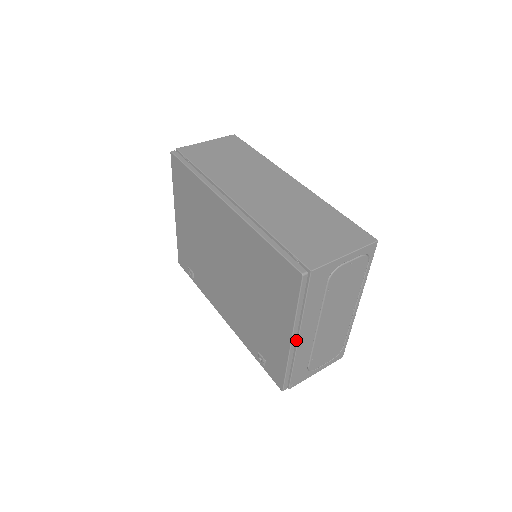
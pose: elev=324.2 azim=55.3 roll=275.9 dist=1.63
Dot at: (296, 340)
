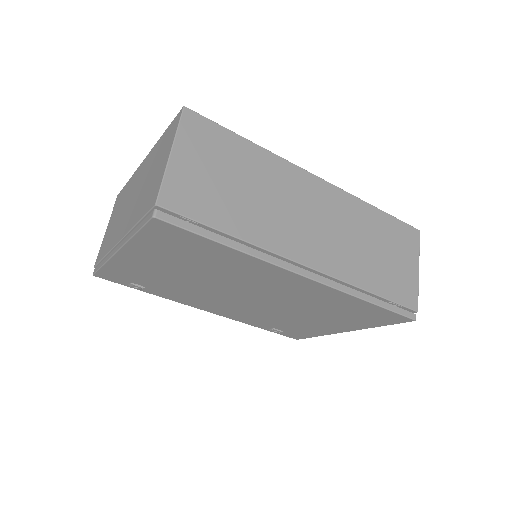
Dot at: occluded
